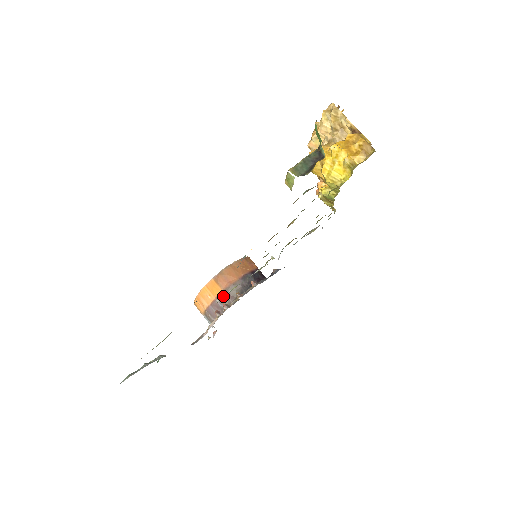
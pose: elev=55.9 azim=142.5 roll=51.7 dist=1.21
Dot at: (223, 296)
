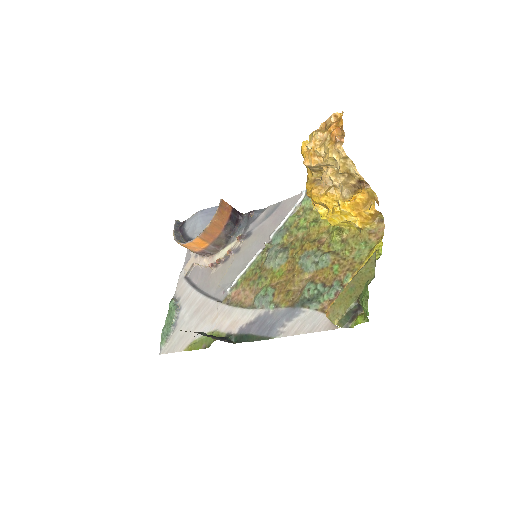
Dot at: (232, 288)
